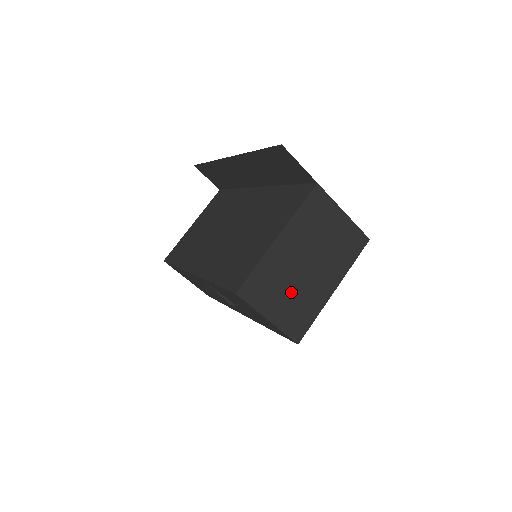
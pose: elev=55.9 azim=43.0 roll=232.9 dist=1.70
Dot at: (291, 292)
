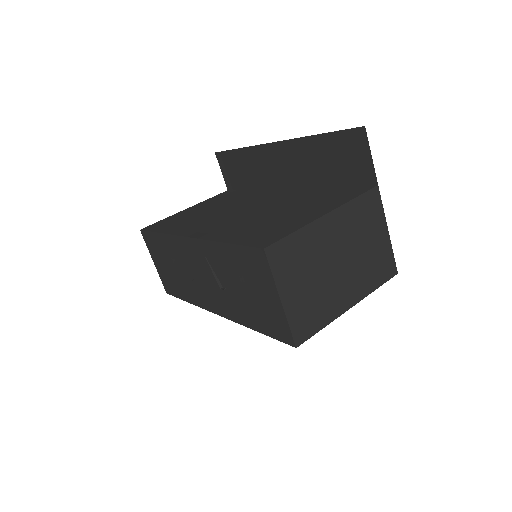
Dot at: (314, 282)
